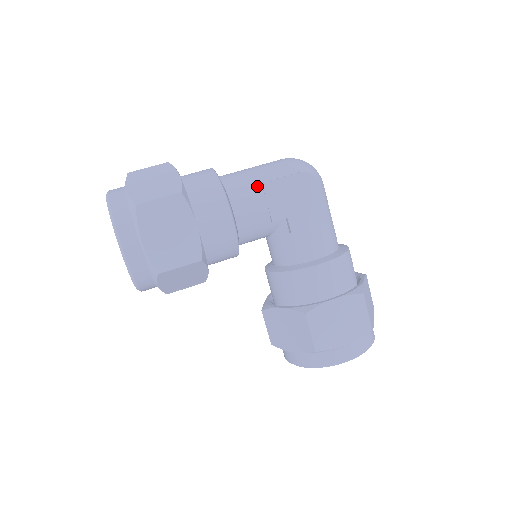
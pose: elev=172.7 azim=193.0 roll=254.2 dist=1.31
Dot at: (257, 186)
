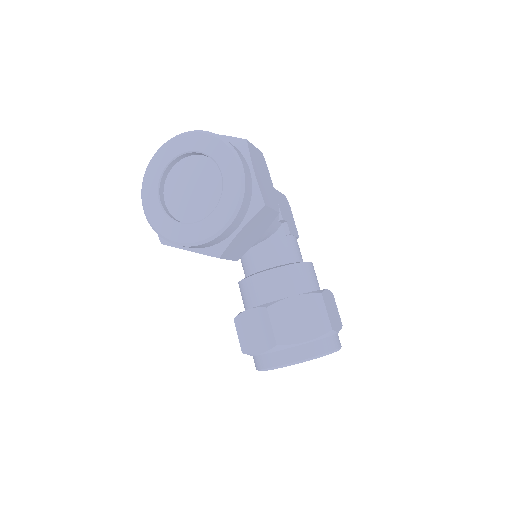
Dot at: occluded
